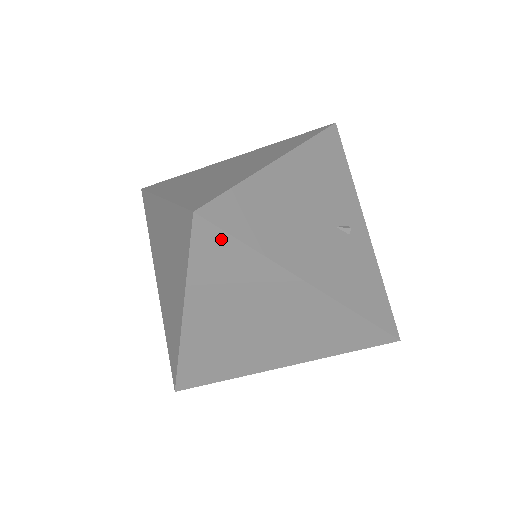
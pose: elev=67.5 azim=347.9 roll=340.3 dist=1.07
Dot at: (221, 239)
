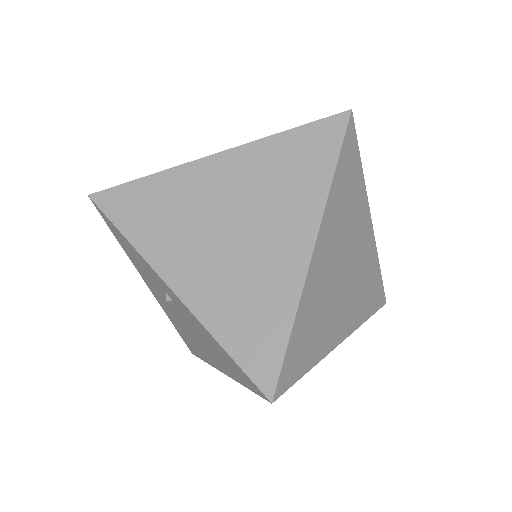
Dot at: (354, 147)
